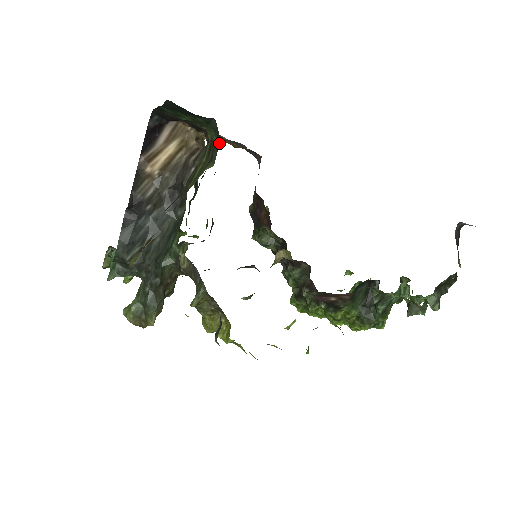
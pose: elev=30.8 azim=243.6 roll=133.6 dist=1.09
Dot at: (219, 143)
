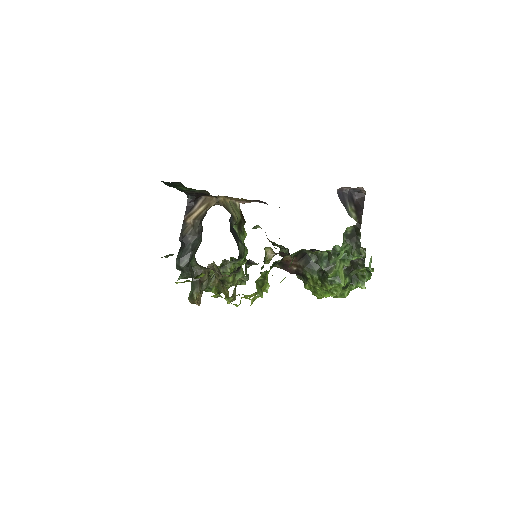
Dot at: occluded
